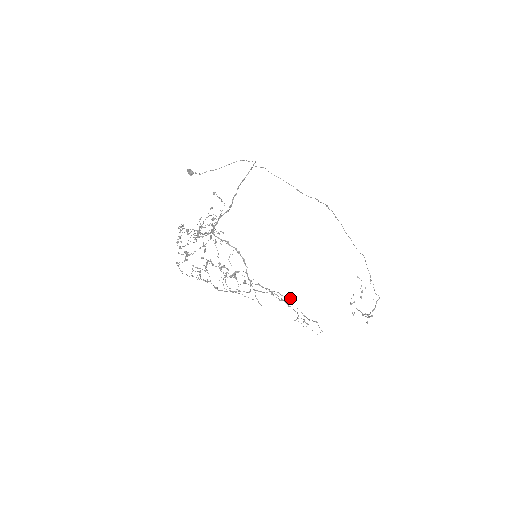
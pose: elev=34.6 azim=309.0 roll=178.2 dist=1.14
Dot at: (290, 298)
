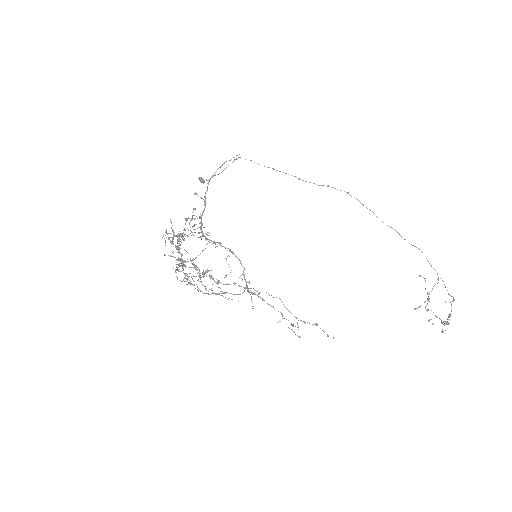
Dot at: occluded
